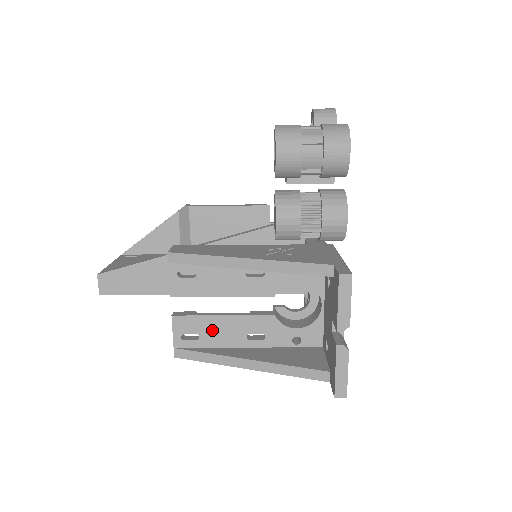
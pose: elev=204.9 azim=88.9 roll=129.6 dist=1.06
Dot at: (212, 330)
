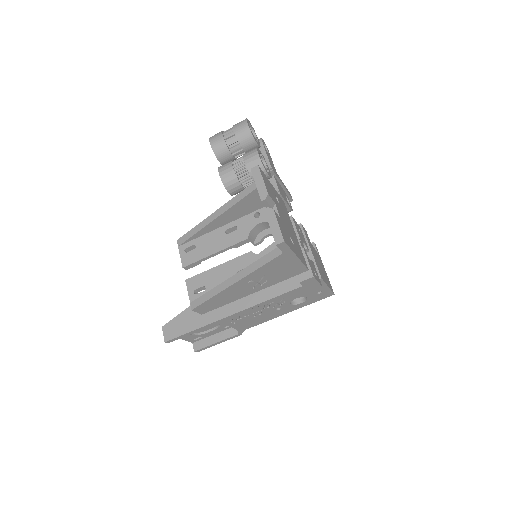
Dot at: (213, 279)
